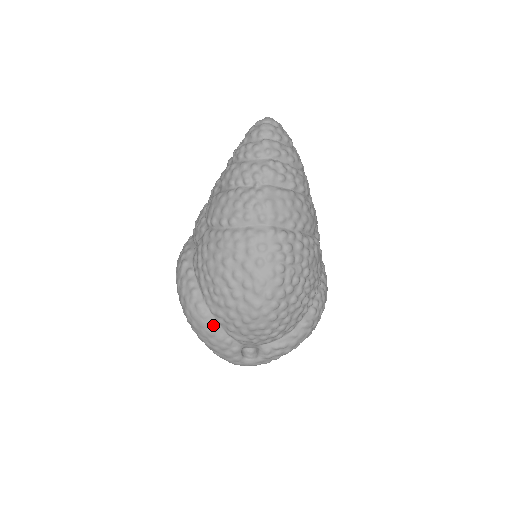
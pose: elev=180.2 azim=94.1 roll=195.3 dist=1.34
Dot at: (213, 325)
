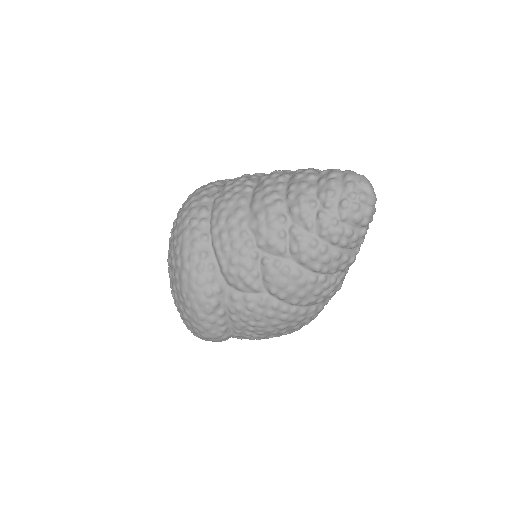
Dot at: occluded
